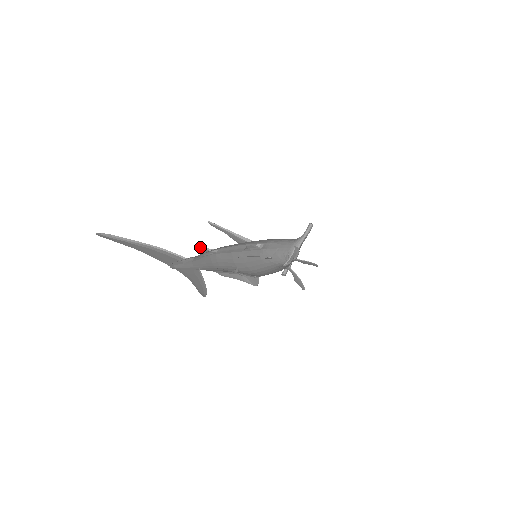
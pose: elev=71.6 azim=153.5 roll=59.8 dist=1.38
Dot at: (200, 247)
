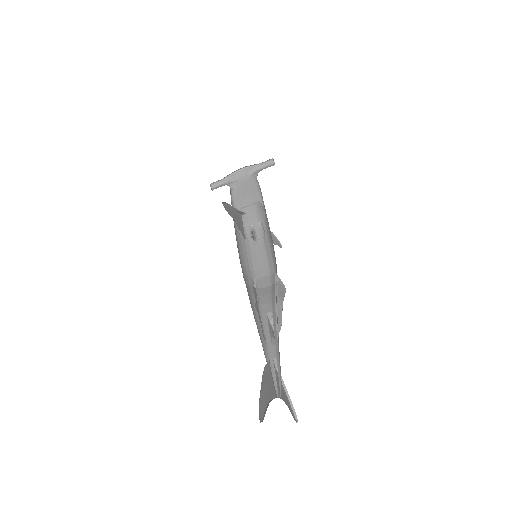
Dot at: (256, 307)
